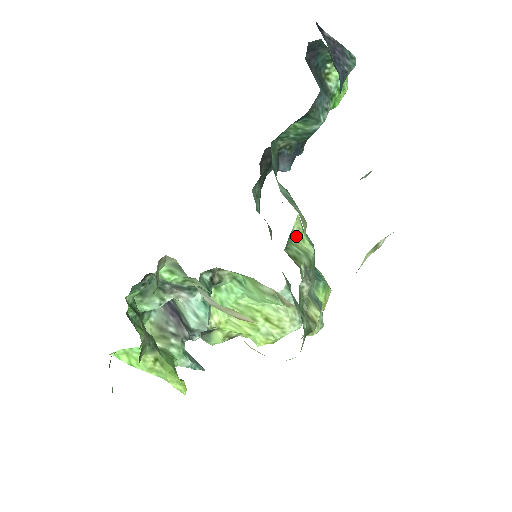
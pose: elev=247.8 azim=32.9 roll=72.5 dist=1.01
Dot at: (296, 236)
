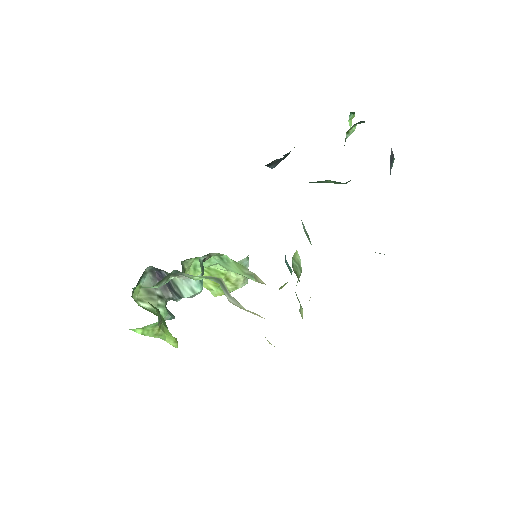
Dot at: (295, 252)
